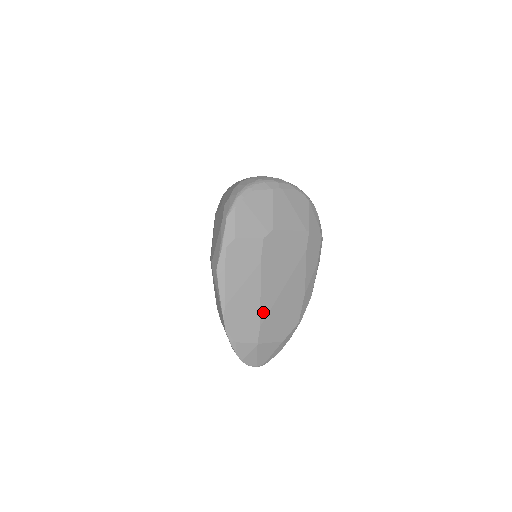
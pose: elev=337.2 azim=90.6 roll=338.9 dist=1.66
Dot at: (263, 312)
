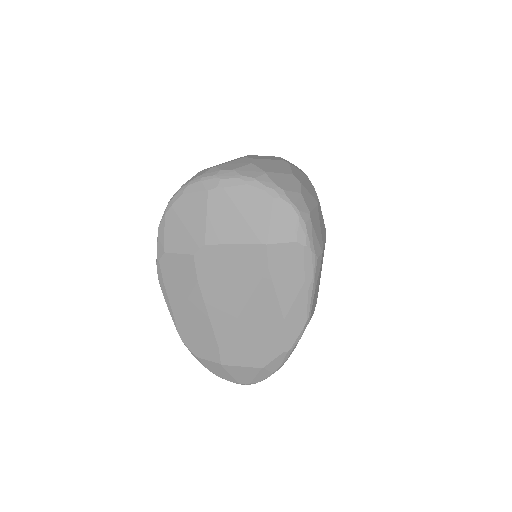
Dot at: (218, 334)
